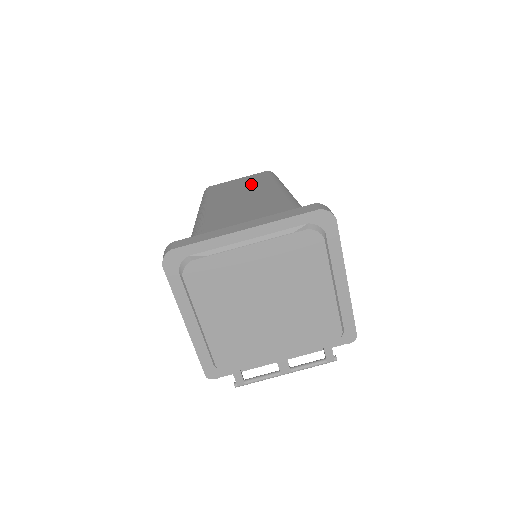
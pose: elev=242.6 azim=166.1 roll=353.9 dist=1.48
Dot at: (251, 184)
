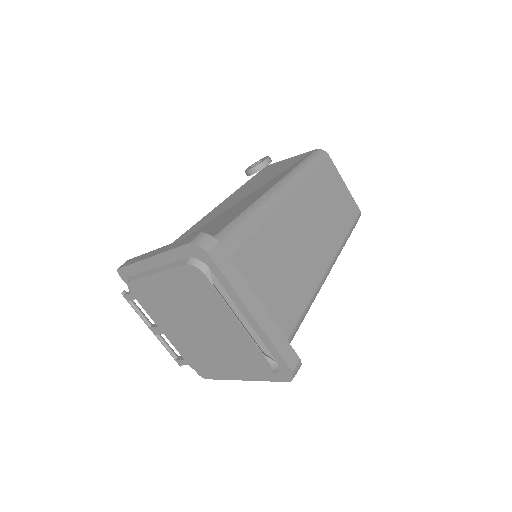
Dot at: (336, 215)
